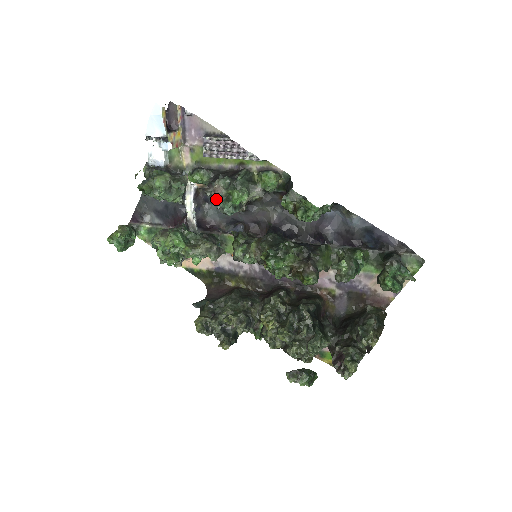
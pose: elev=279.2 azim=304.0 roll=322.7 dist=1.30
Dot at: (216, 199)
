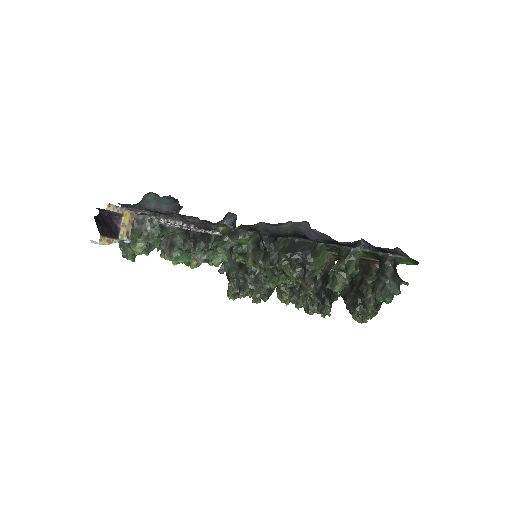
Dot at: occluded
